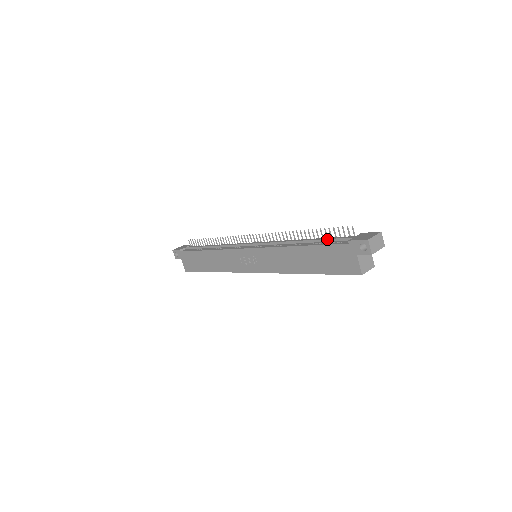
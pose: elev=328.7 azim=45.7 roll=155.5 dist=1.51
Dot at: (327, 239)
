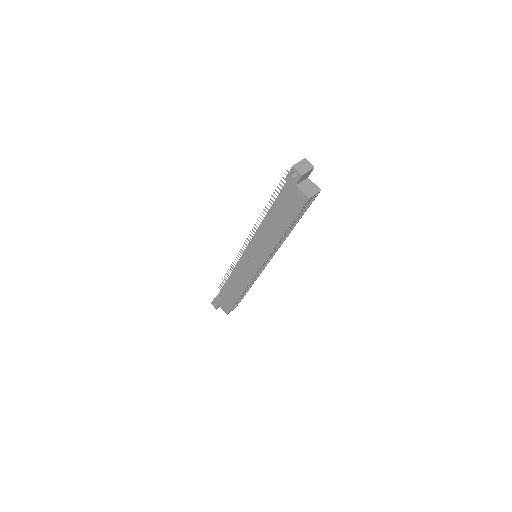
Dot at: occluded
